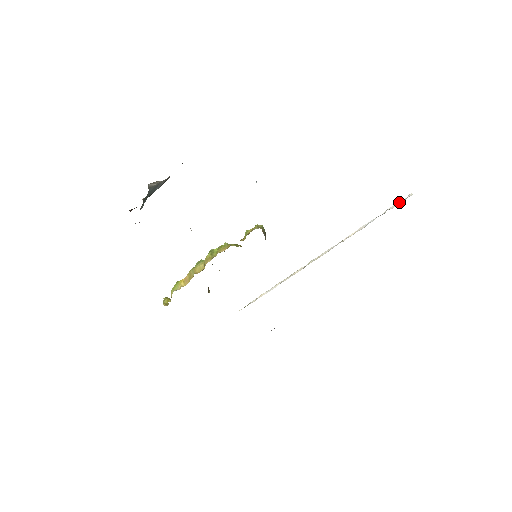
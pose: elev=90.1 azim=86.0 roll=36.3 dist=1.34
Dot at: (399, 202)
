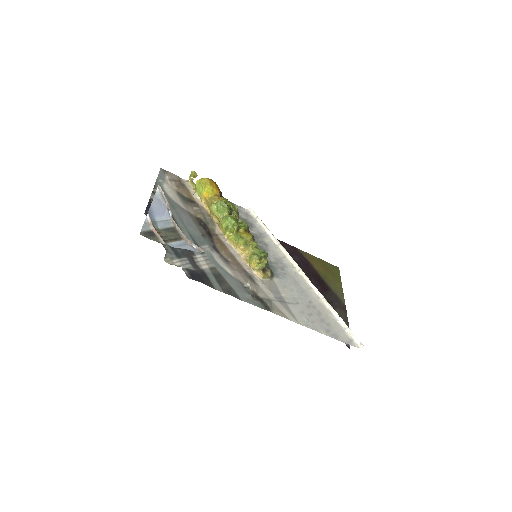
Dot at: (354, 338)
